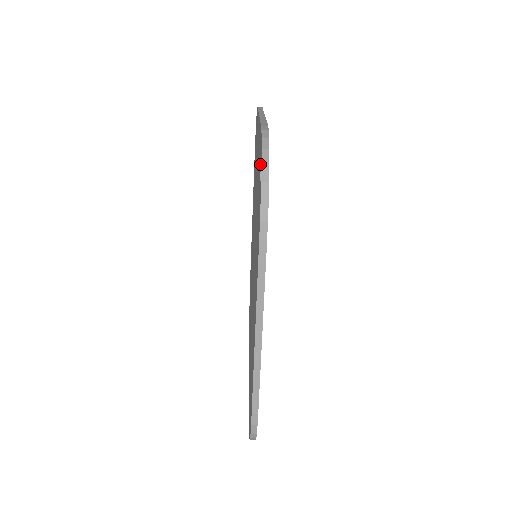
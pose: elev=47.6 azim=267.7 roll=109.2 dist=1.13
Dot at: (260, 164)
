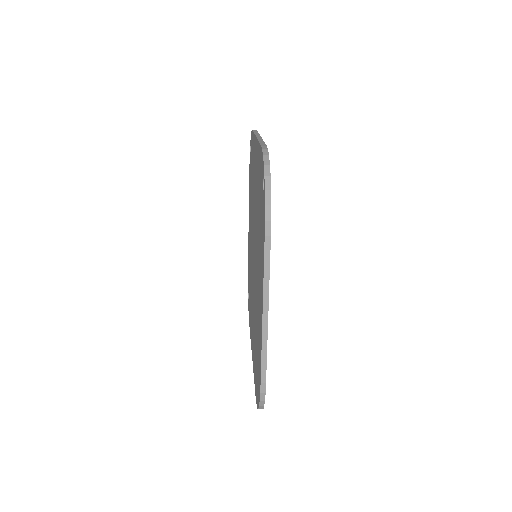
Dot at: (262, 176)
